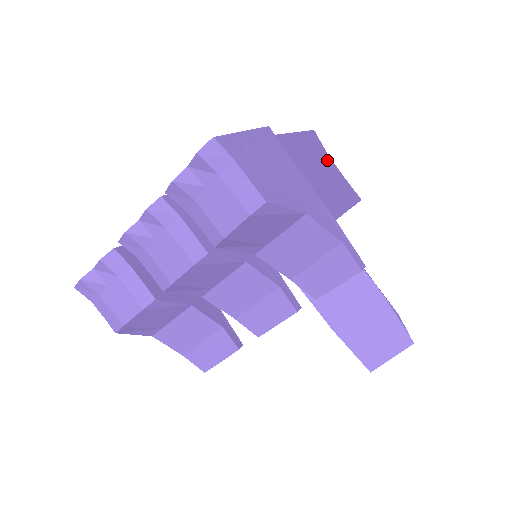
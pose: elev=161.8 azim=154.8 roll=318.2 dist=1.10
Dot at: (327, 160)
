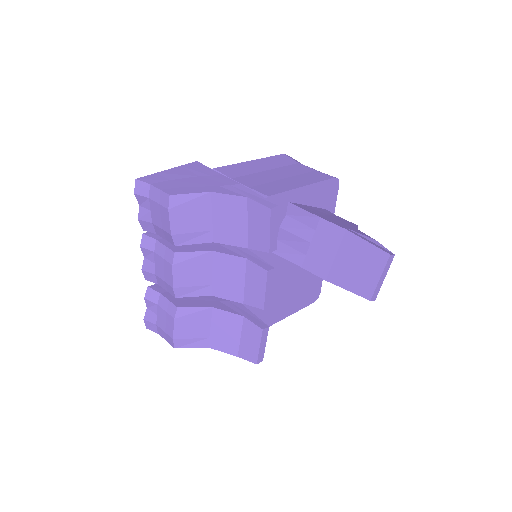
Dot at: (294, 166)
